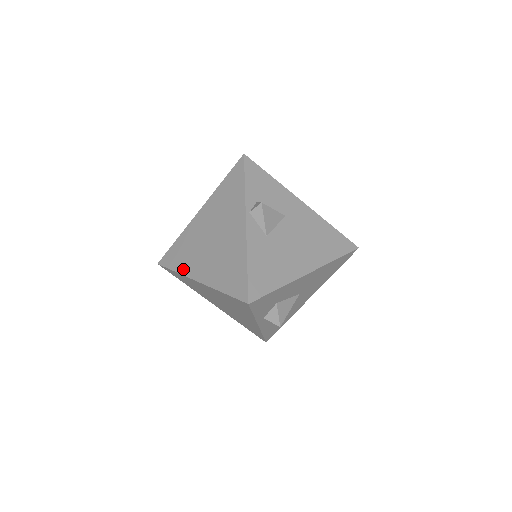
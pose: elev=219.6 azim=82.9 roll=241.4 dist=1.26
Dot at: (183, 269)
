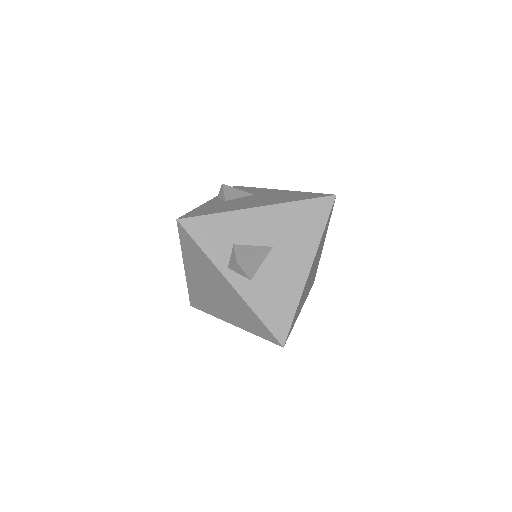
Dot at: occluded
